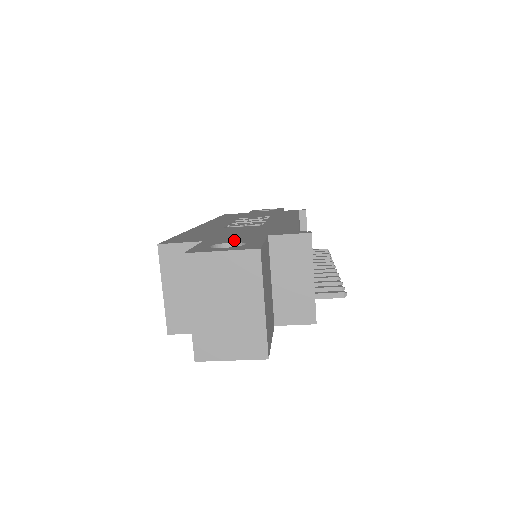
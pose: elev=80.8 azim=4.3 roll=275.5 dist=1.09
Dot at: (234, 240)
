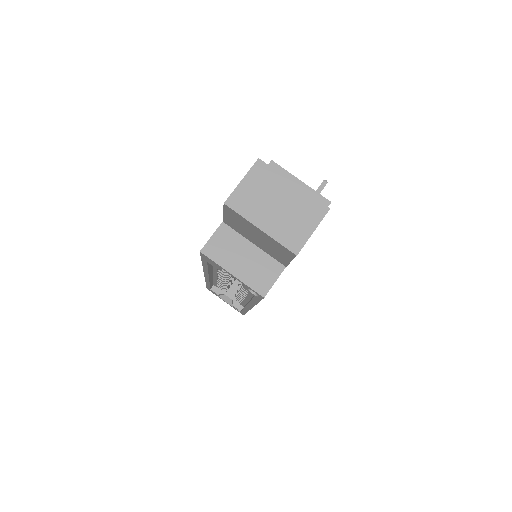
Dot at: occluded
